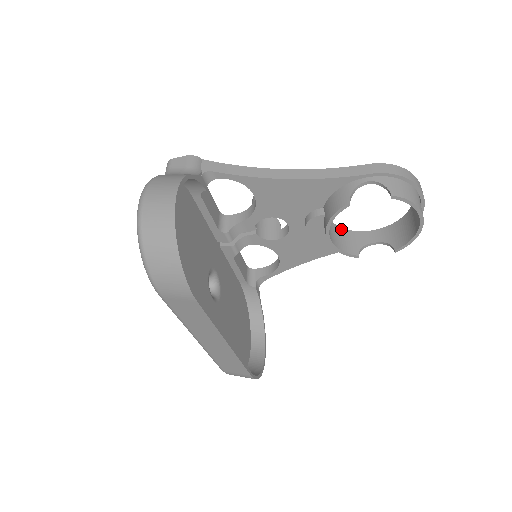
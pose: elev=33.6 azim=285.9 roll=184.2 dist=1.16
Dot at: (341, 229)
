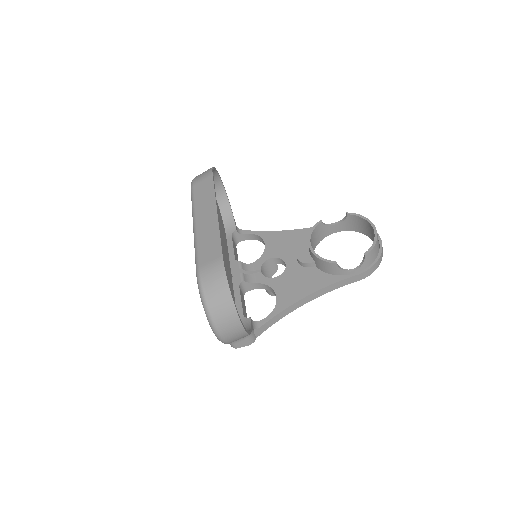
Dot at: occluded
